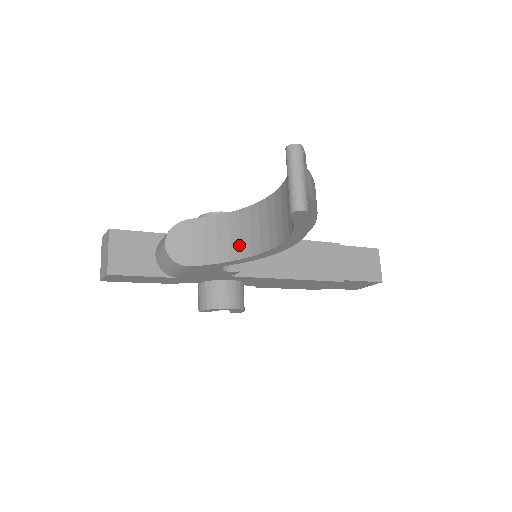
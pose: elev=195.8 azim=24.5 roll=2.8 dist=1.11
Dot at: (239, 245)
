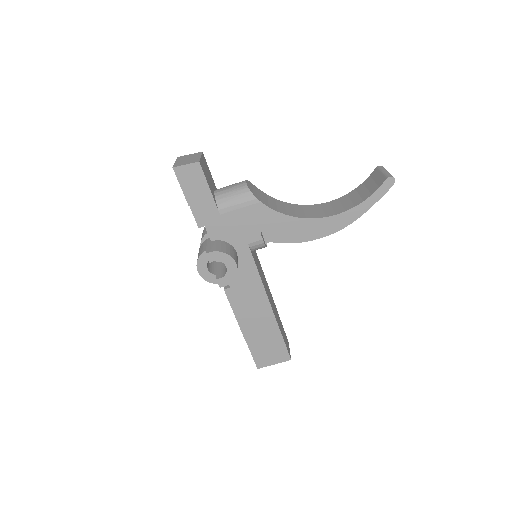
Dot at: (295, 213)
